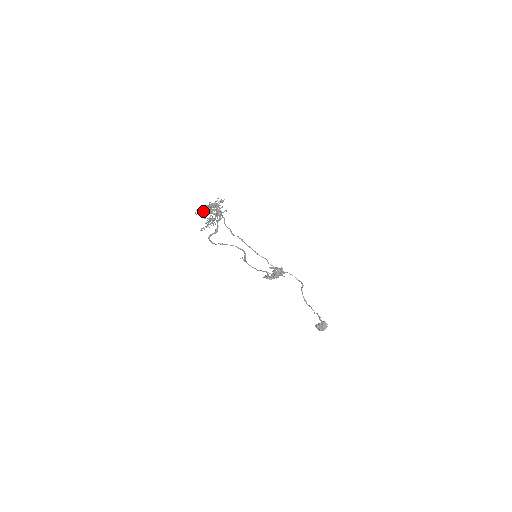
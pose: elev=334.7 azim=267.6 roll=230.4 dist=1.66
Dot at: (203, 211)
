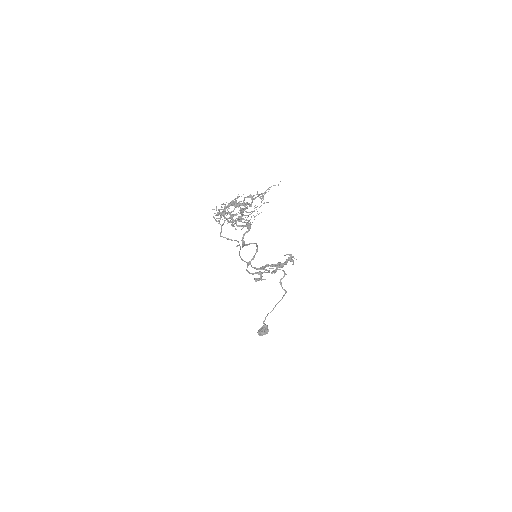
Dot at: (262, 198)
